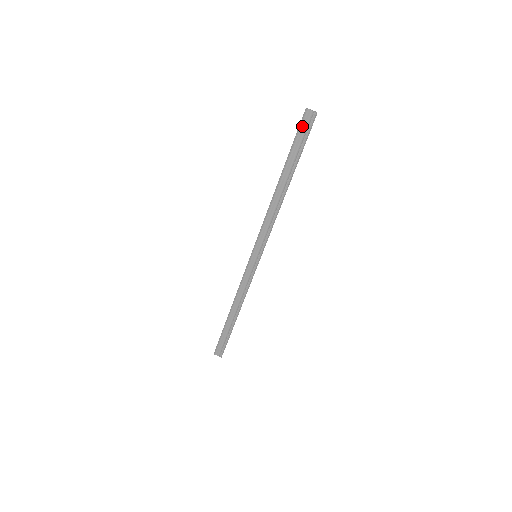
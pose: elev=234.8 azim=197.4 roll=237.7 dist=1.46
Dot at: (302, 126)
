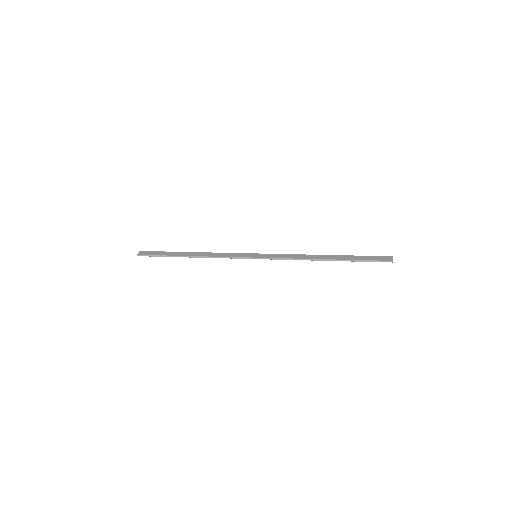
Dot at: (379, 261)
